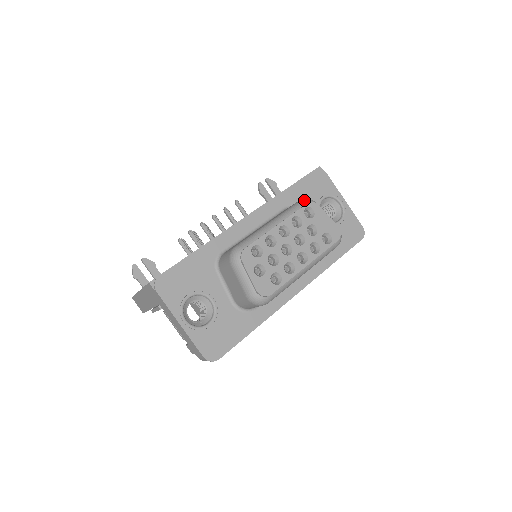
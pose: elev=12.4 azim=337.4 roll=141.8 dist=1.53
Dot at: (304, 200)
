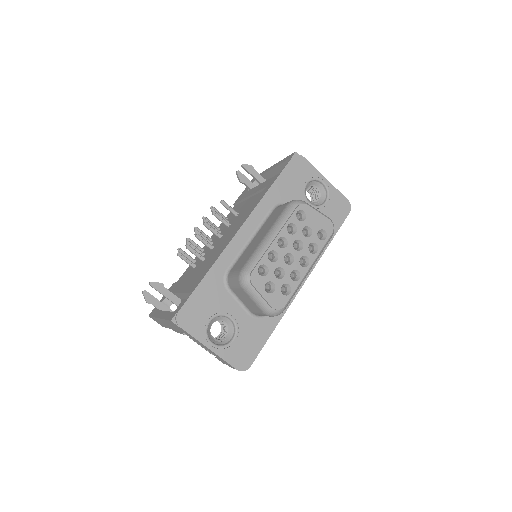
Dot at: (293, 203)
